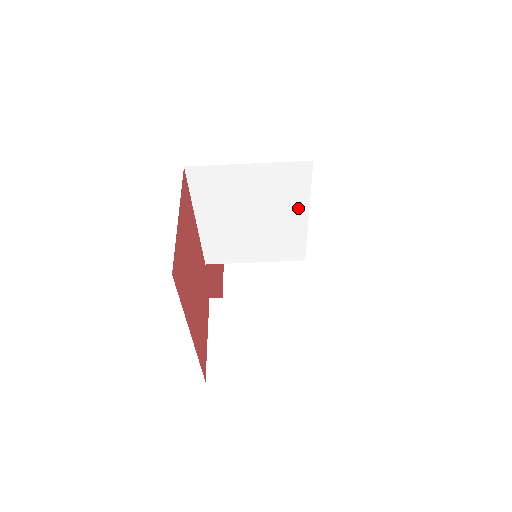
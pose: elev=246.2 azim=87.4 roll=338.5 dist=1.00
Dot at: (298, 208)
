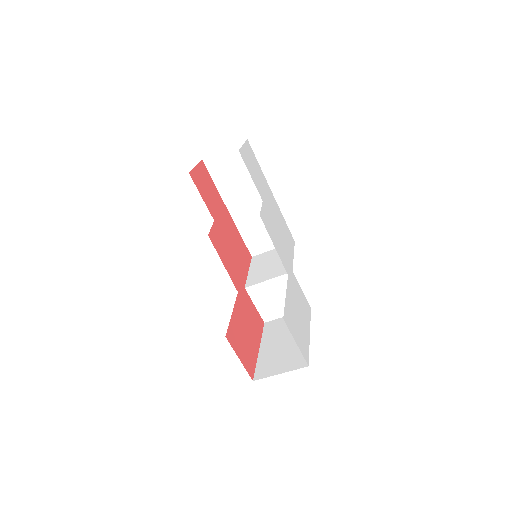
Dot at: occluded
